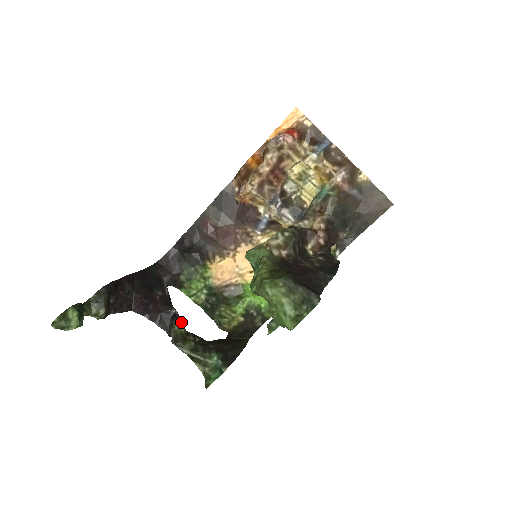
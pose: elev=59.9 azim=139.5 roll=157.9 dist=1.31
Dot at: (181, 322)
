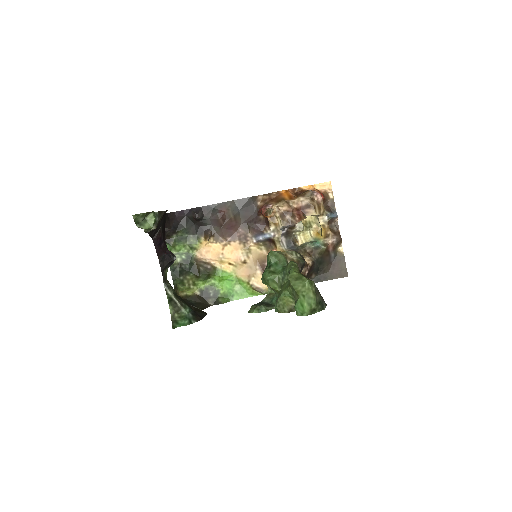
Dot at: occluded
